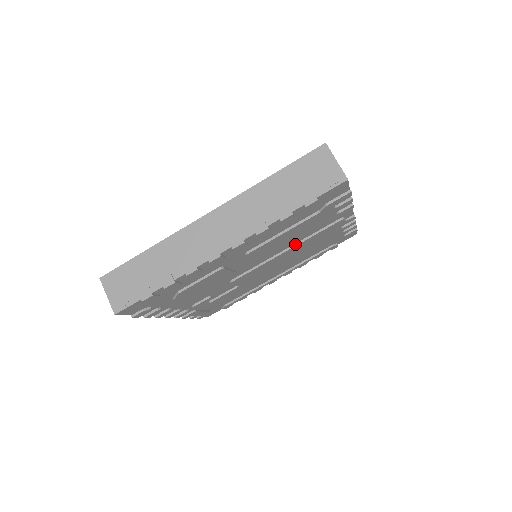
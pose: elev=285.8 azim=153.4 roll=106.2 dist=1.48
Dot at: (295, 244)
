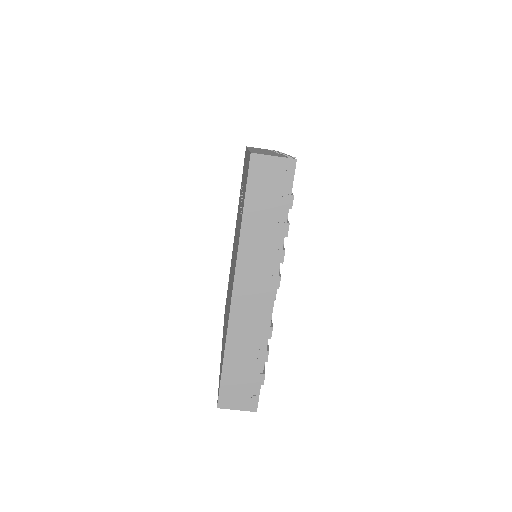
Dot at: occluded
